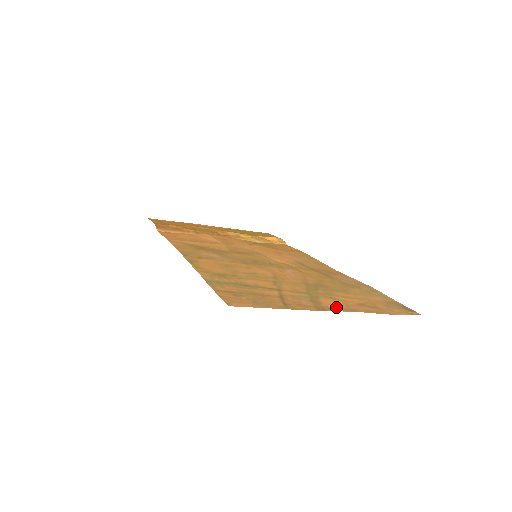
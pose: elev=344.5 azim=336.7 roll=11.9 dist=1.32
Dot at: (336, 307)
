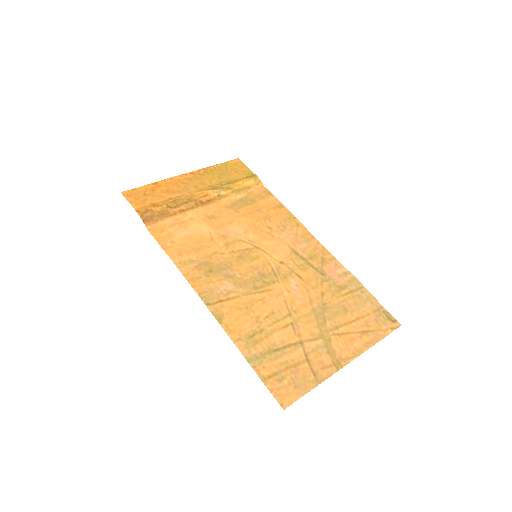
Dot at: (346, 353)
